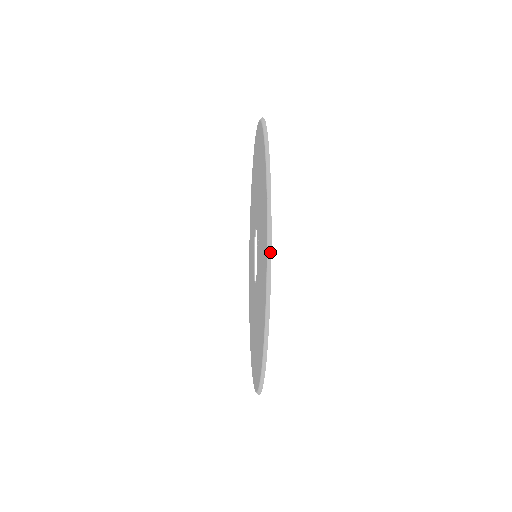
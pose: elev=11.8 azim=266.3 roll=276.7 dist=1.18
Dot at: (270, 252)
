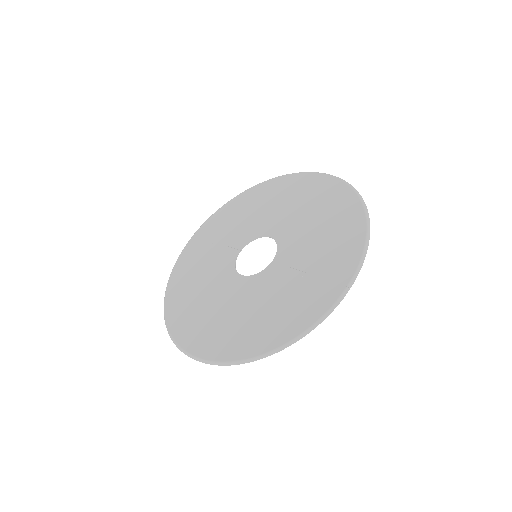
Dot at: (322, 321)
